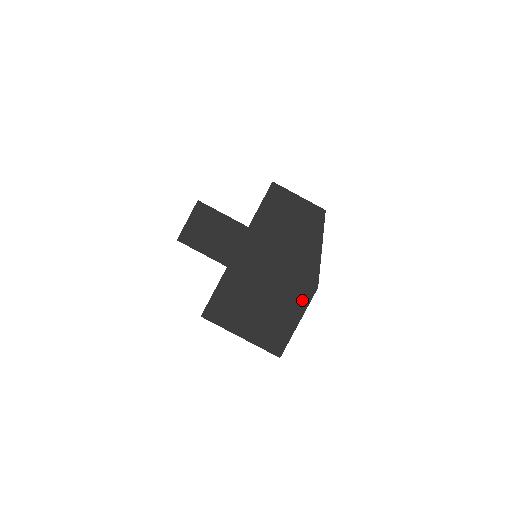
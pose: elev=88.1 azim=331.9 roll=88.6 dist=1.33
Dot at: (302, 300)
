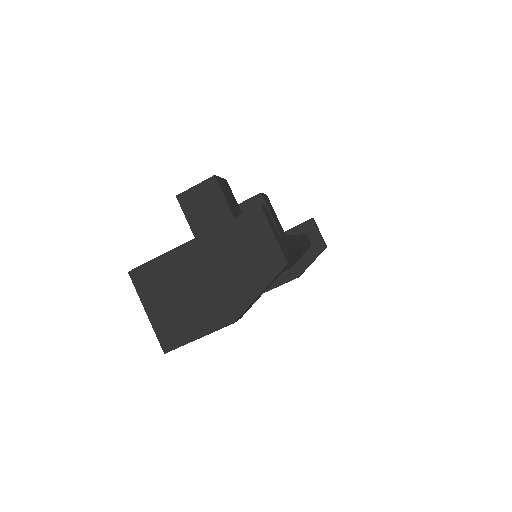
Dot at: (214, 323)
